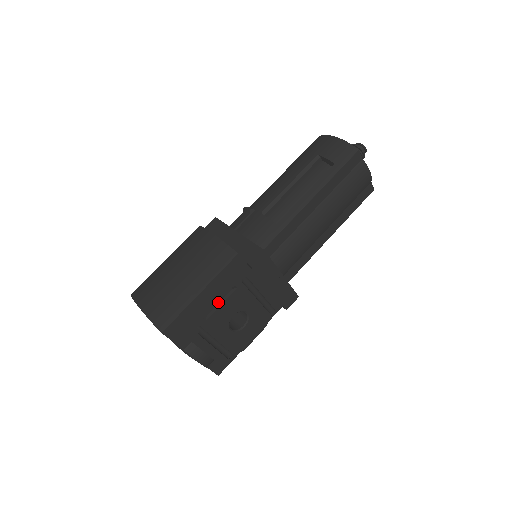
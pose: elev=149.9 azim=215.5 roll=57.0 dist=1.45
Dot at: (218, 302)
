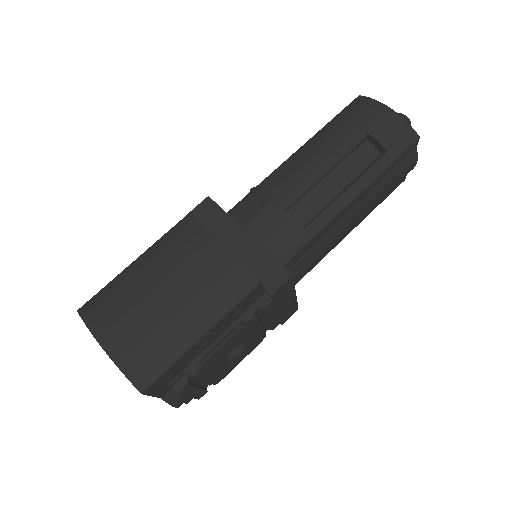
Dot at: (221, 343)
